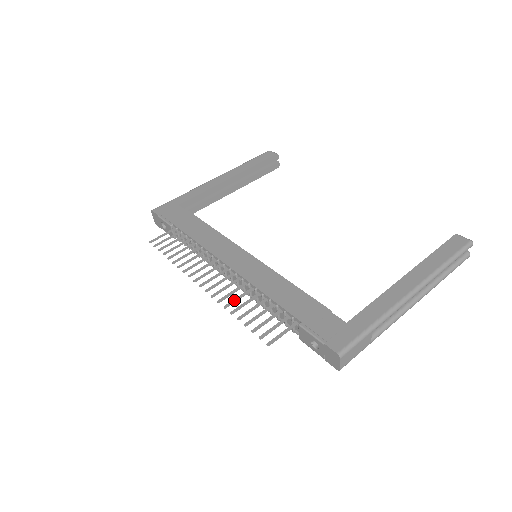
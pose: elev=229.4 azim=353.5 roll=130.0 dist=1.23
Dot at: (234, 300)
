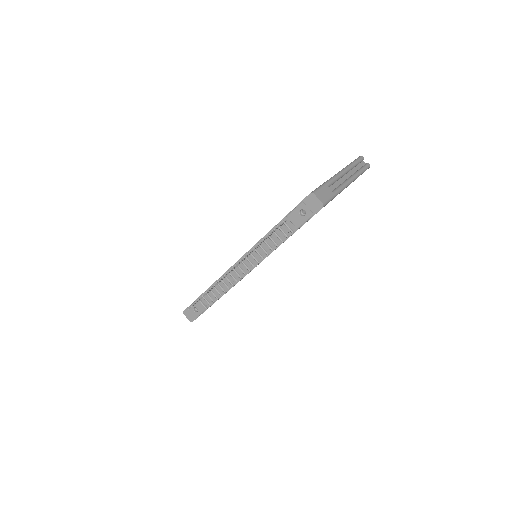
Dot at: (248, 254)
